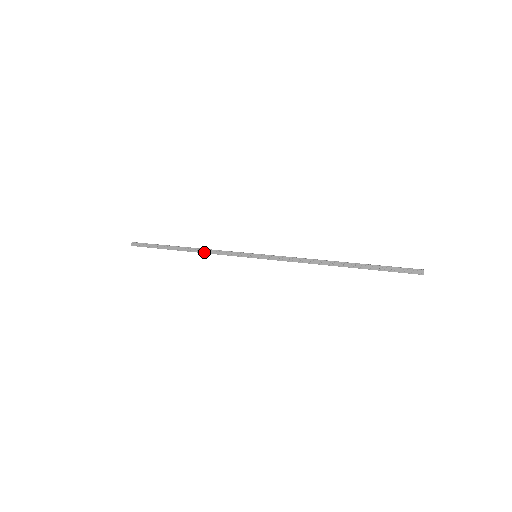
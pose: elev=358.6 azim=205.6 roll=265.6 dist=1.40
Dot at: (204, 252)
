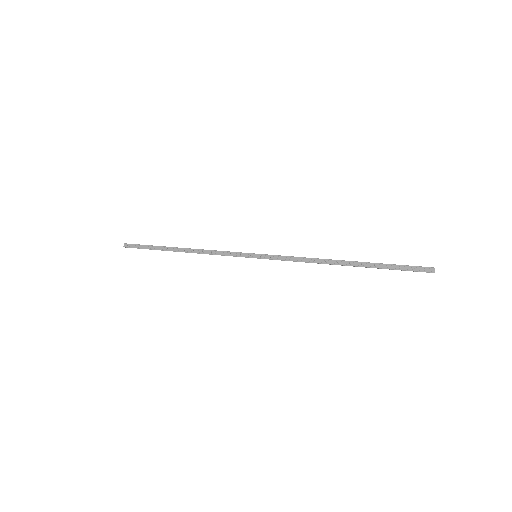
Dot at: (201, 252)
